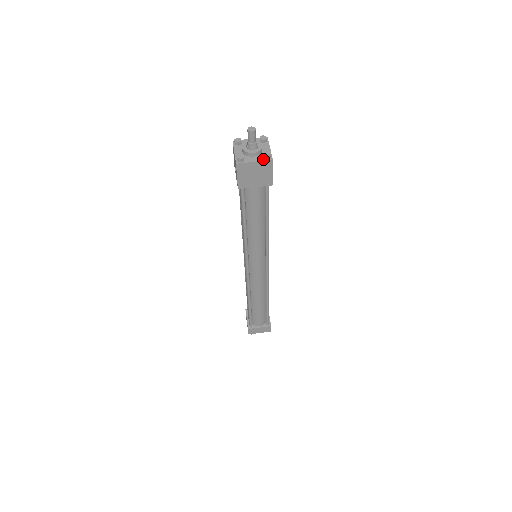
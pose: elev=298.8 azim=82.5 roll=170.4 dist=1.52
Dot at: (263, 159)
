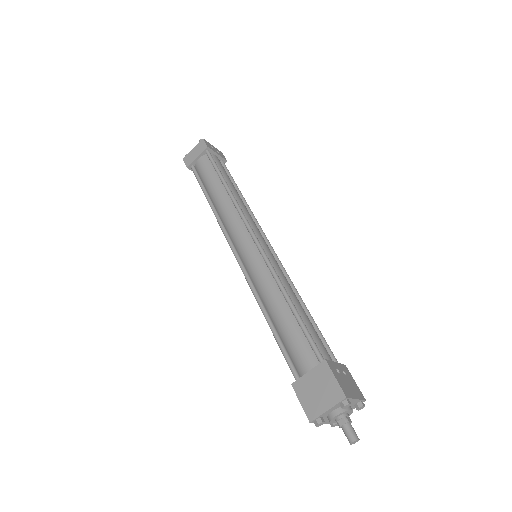
Dot at: (356, 407)
